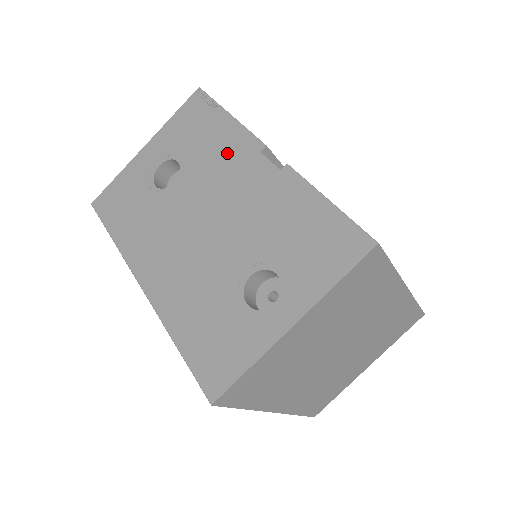
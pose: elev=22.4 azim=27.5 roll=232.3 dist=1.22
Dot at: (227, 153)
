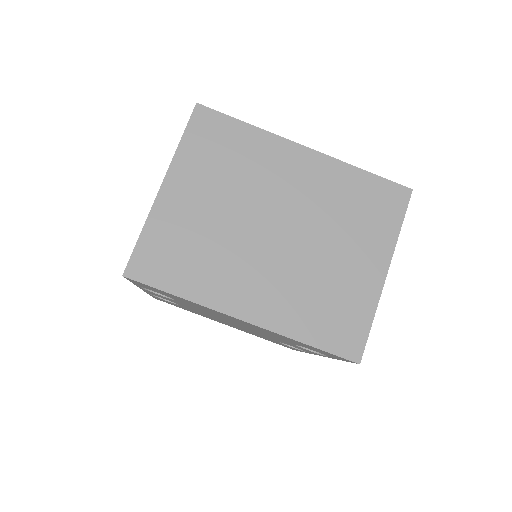
Dot at: occluded
